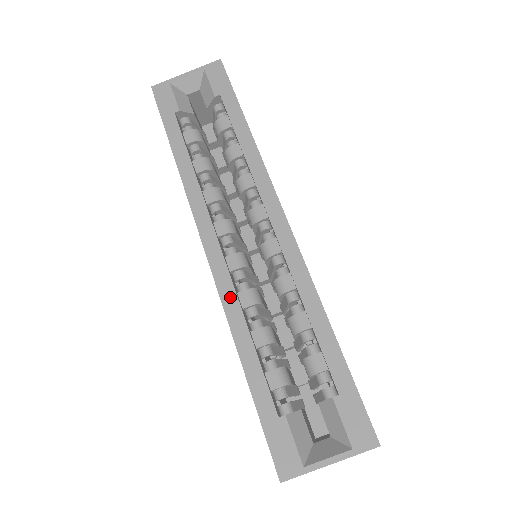
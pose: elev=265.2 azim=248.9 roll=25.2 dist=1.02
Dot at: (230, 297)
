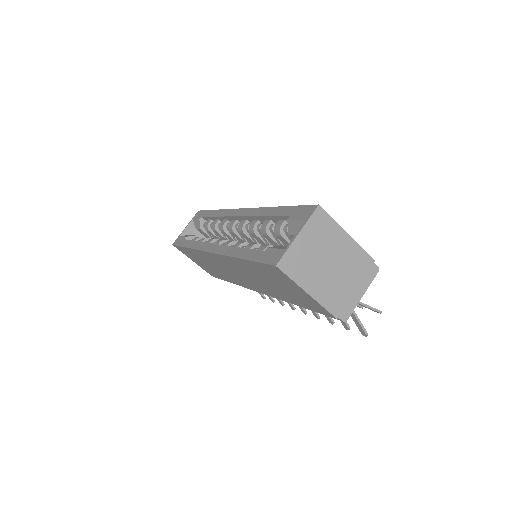
Dot at: (226, 250)
